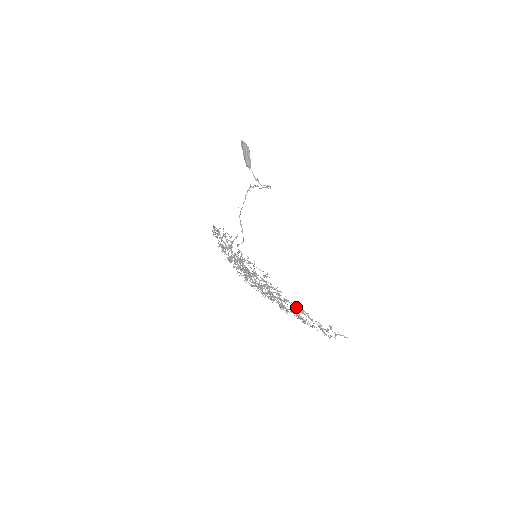
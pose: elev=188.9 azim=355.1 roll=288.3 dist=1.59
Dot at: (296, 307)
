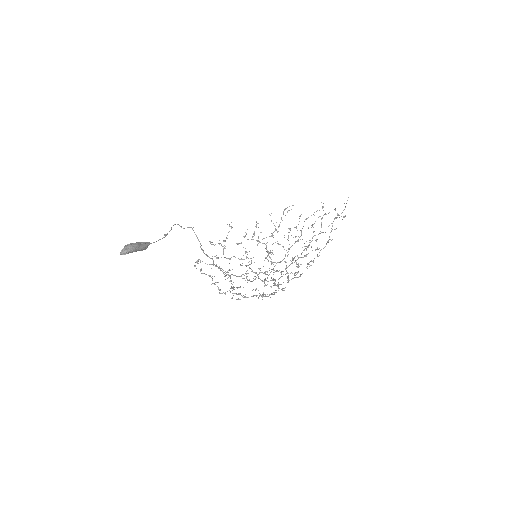
Dot at: occluded
